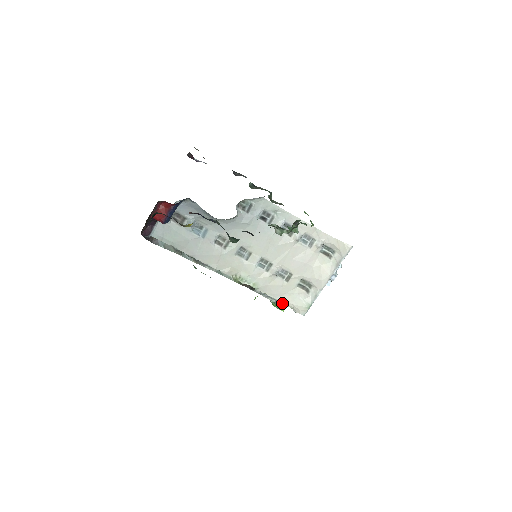
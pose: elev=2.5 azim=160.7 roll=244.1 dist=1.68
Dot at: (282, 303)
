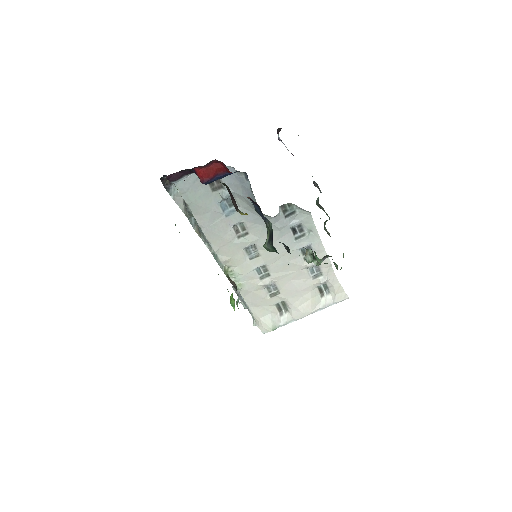
Dot at: (251, 312)
